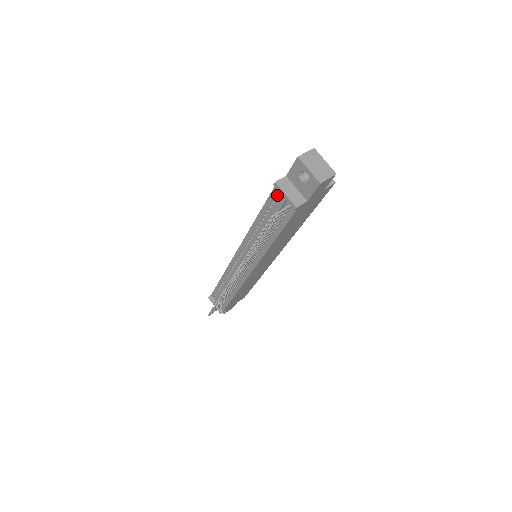
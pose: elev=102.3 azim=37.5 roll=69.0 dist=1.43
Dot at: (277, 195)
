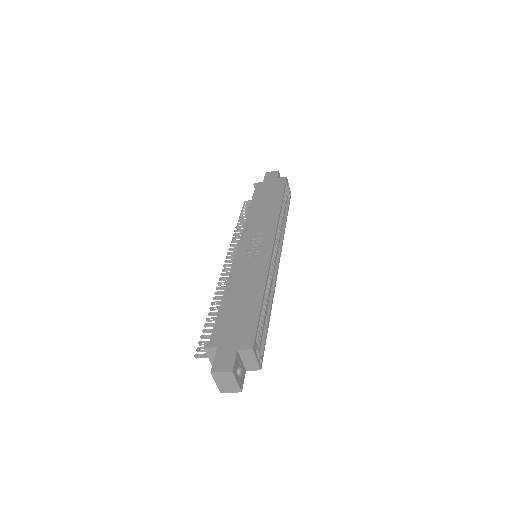
Dot at: occluded
